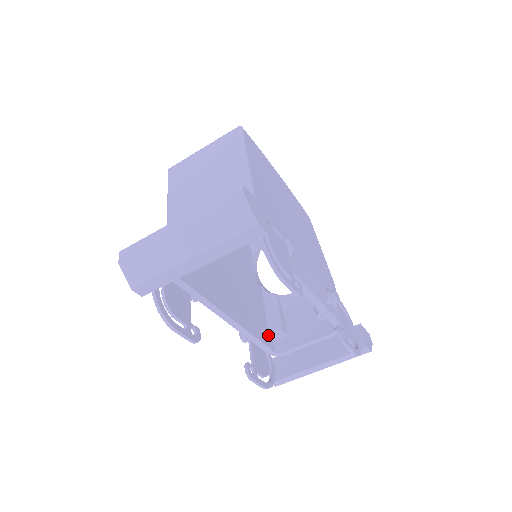
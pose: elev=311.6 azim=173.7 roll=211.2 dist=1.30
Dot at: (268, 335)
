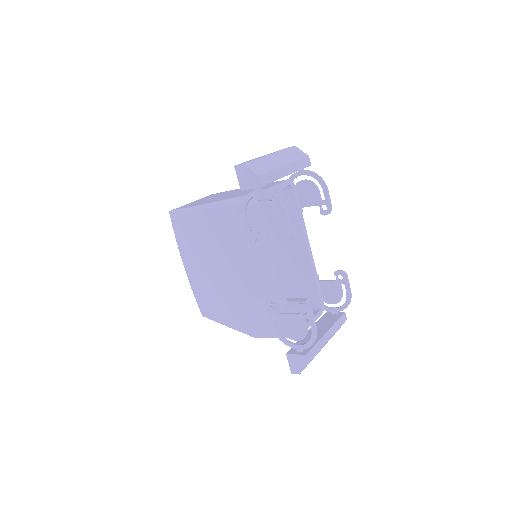
Dot at: occluded
